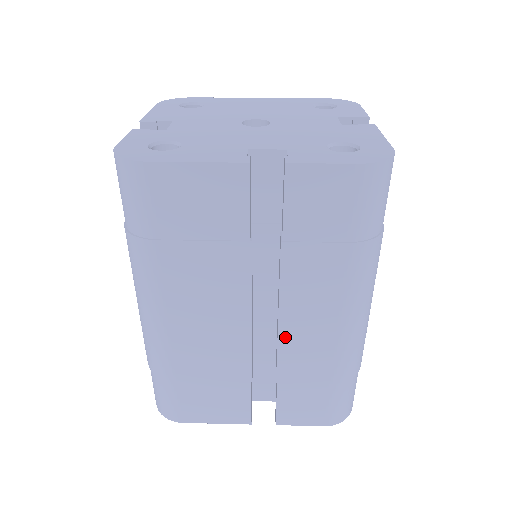
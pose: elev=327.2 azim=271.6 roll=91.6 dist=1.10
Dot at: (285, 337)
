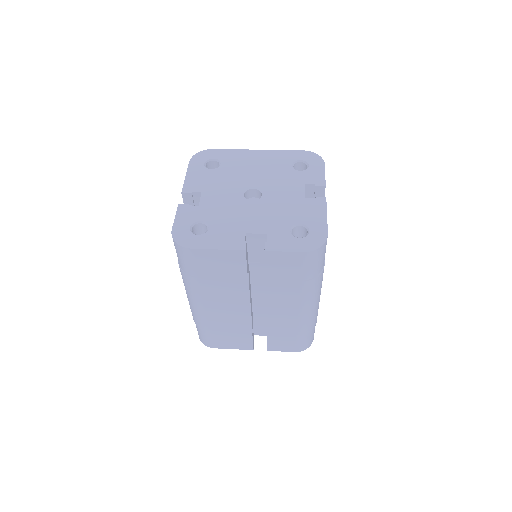
Dot at: (270, 316)
